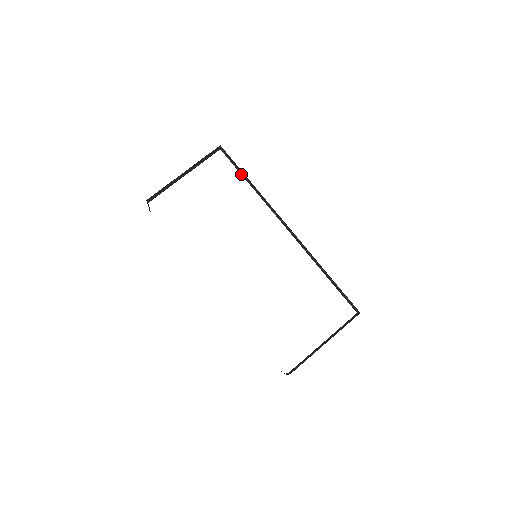
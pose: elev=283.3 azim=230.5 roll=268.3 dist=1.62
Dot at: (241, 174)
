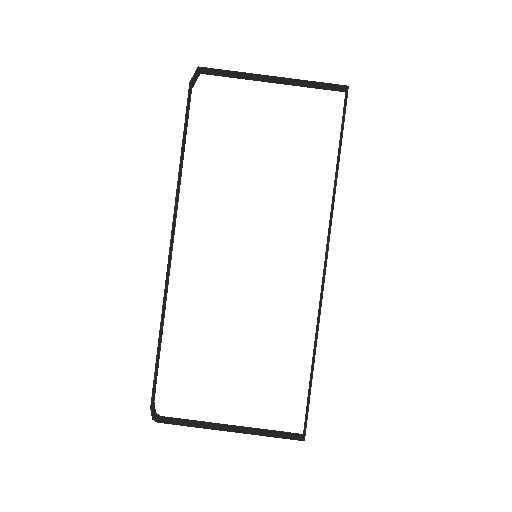
Dot at: (339, 145)
